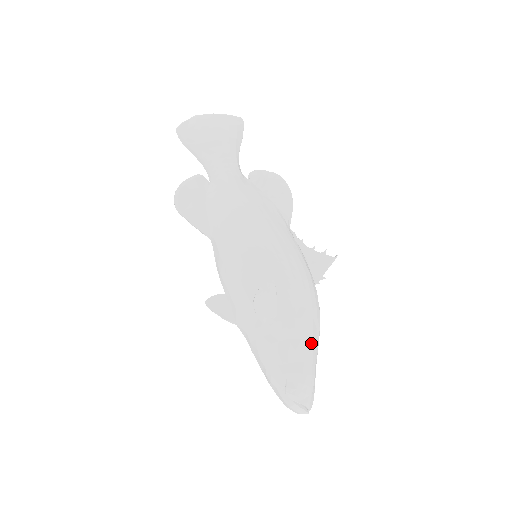
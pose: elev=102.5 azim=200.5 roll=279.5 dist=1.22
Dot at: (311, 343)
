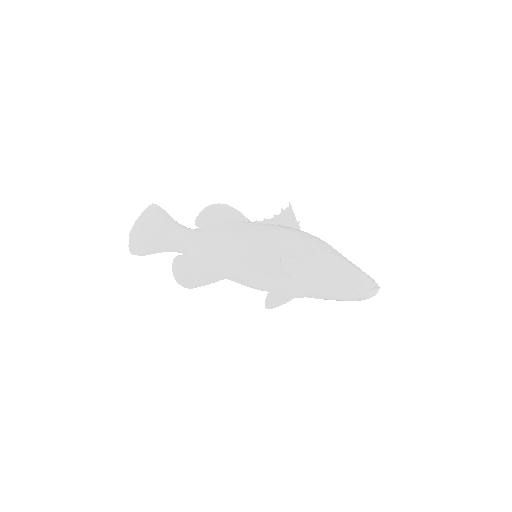
Dot at: (337, 257)
